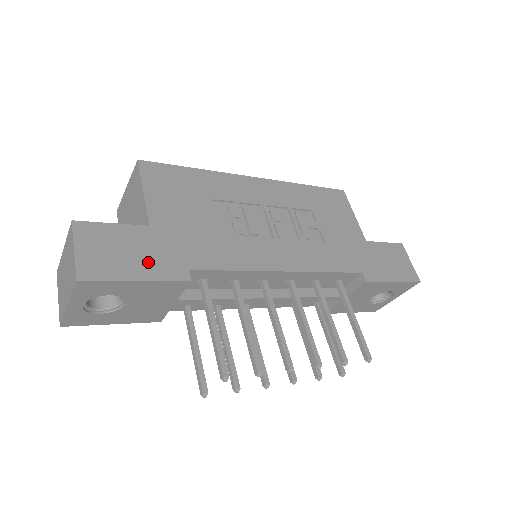
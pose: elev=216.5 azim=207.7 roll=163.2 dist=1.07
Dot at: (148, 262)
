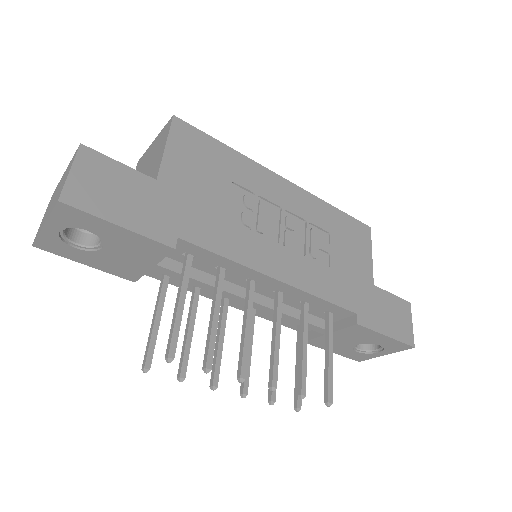
Dot at: (139, 213)
